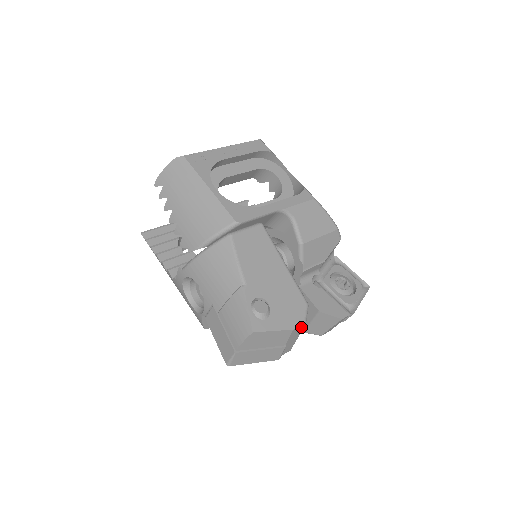
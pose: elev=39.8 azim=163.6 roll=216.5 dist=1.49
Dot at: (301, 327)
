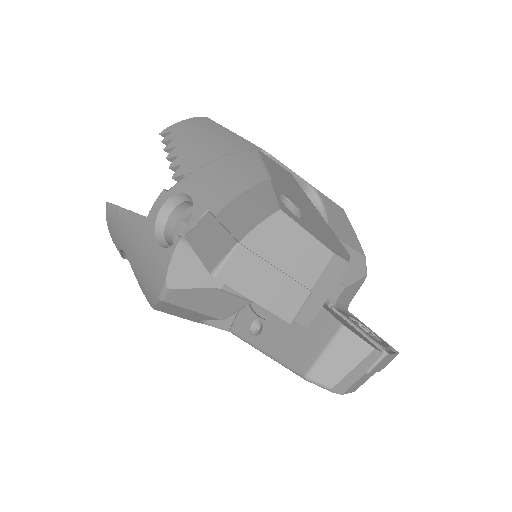
Dot at: (341, 268)
